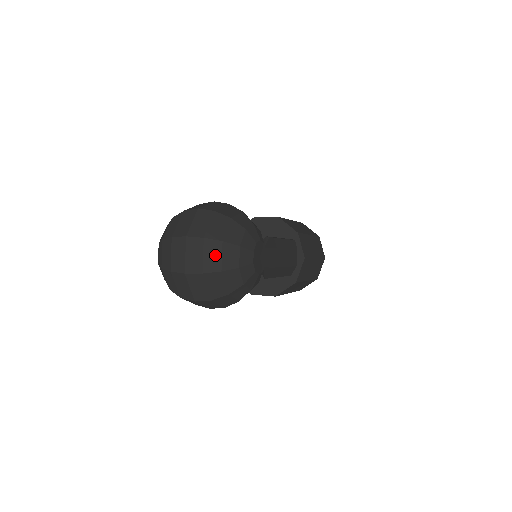
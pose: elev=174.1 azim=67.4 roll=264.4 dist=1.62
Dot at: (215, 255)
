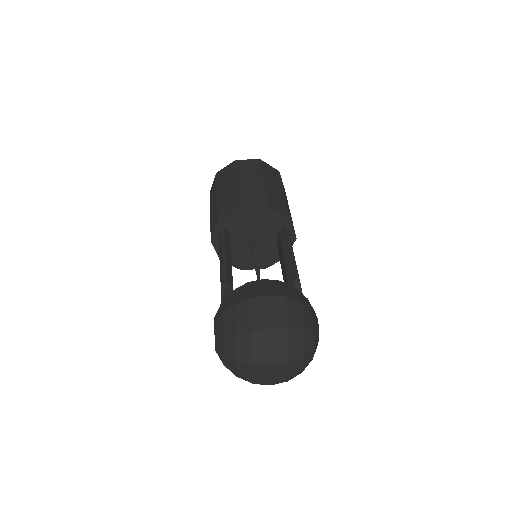
Dot at: (298, 367)
